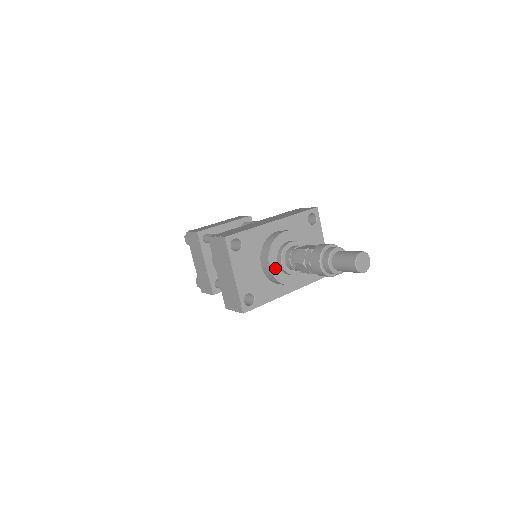
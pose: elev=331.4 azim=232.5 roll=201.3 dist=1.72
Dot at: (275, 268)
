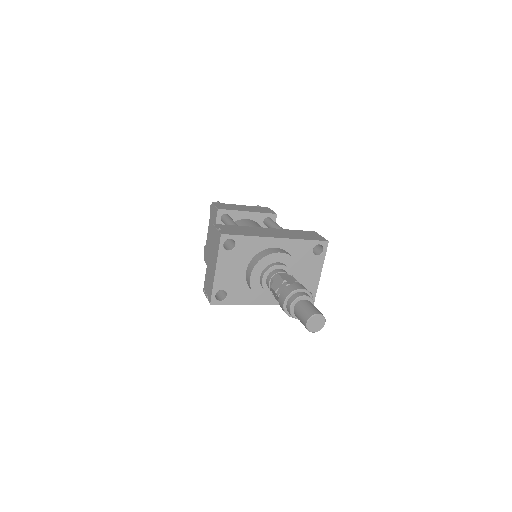
Dot at: (255, 280)
